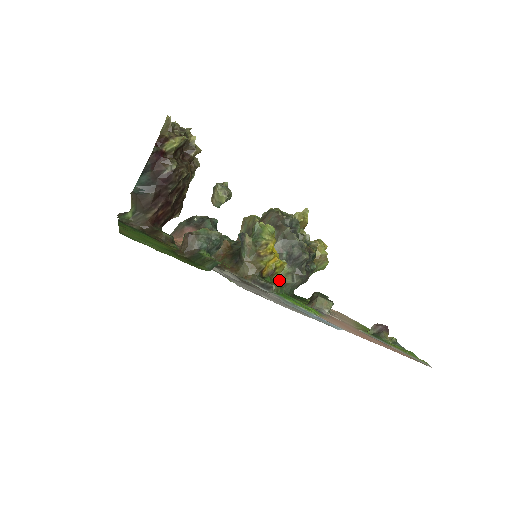
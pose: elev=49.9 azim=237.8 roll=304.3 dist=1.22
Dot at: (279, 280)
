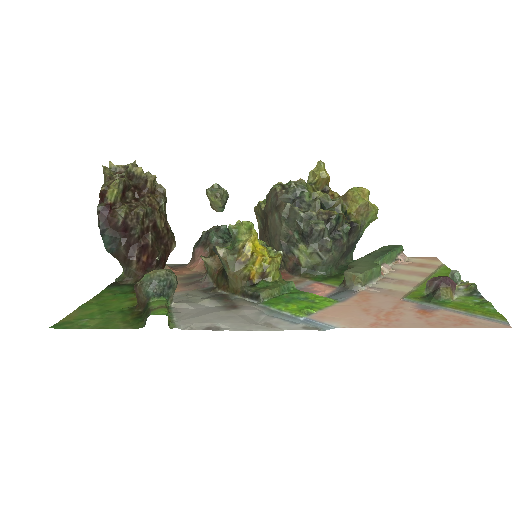
Dot at: (306, 264)
